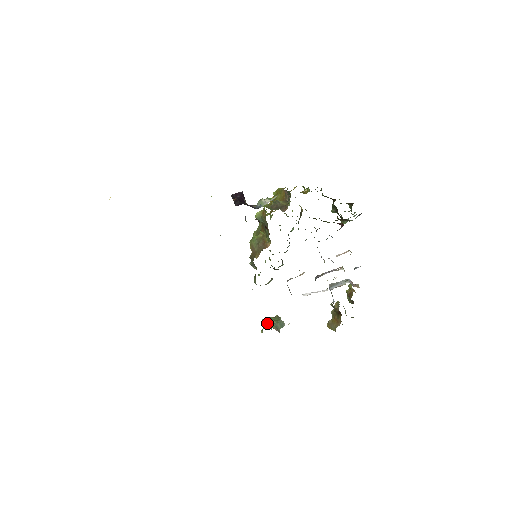
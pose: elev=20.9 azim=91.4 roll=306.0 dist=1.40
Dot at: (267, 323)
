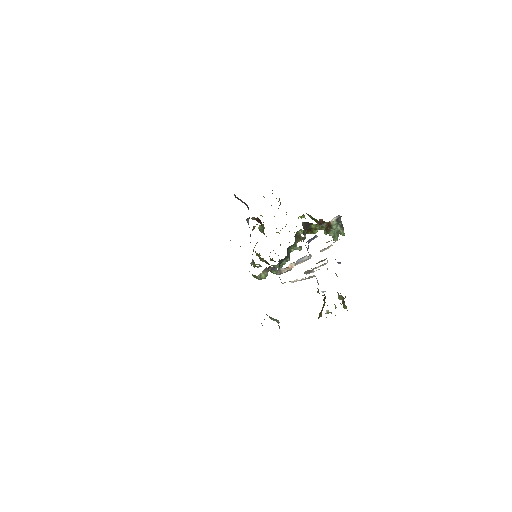
Dot at: occluded
